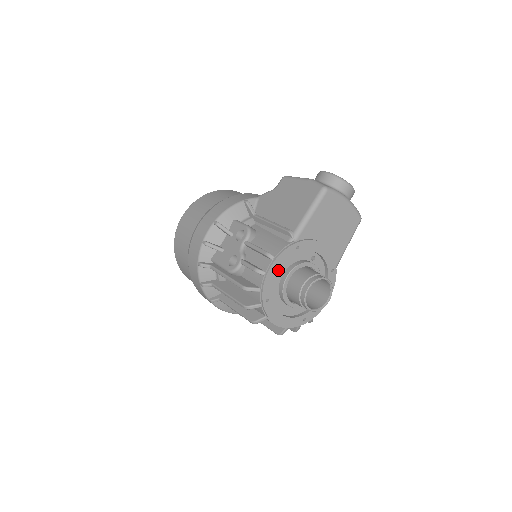
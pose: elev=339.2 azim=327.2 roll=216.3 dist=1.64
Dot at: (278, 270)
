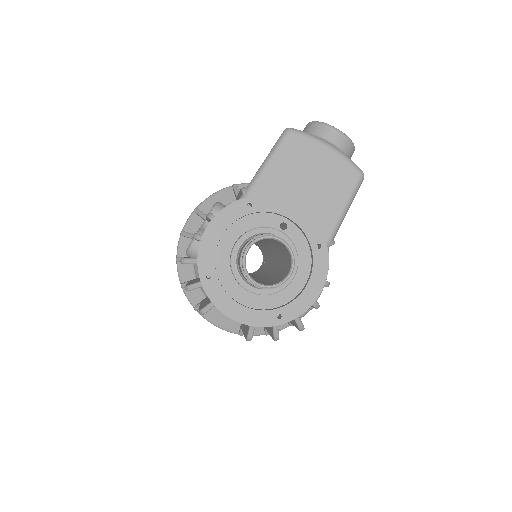
Dot at: (221, 234)
